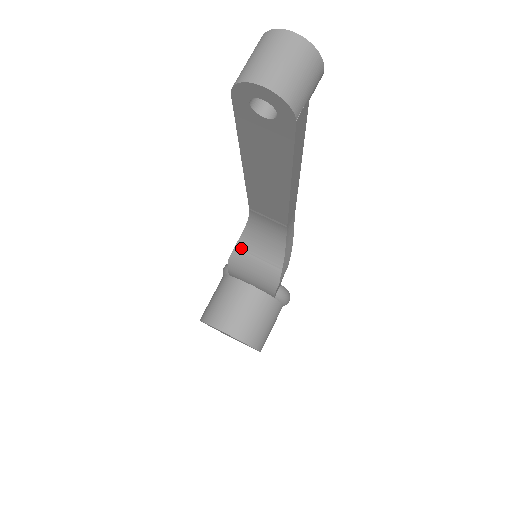
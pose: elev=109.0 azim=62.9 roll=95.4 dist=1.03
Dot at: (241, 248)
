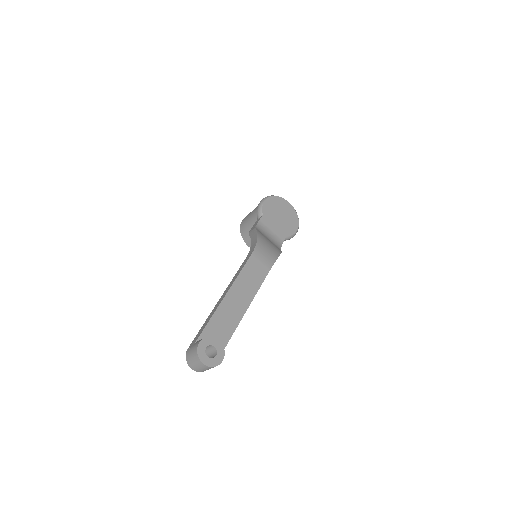
Dot at: occluded
